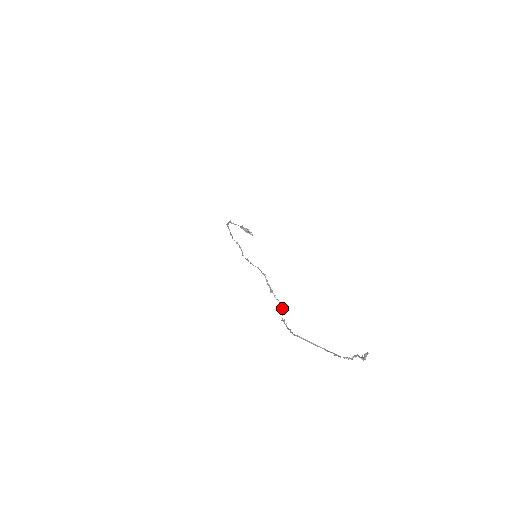
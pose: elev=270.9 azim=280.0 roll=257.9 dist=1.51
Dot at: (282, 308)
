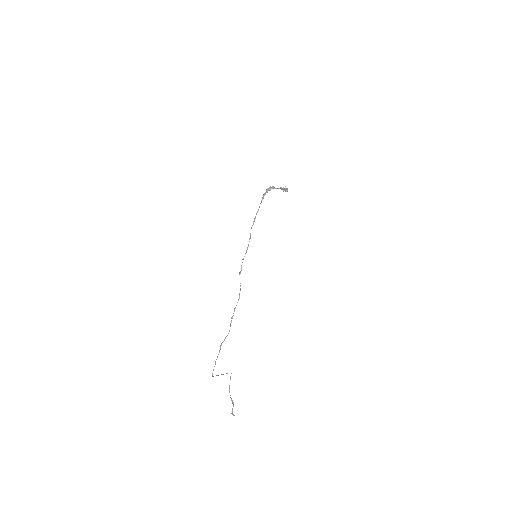
Dot at: occluded
